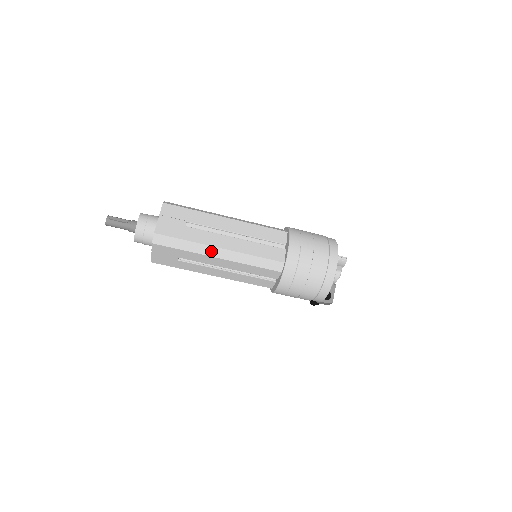
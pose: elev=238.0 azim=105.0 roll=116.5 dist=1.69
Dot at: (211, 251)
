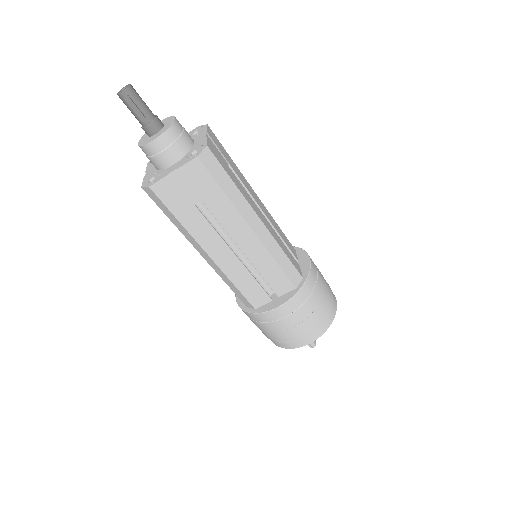
Dot at: (197, 246)
